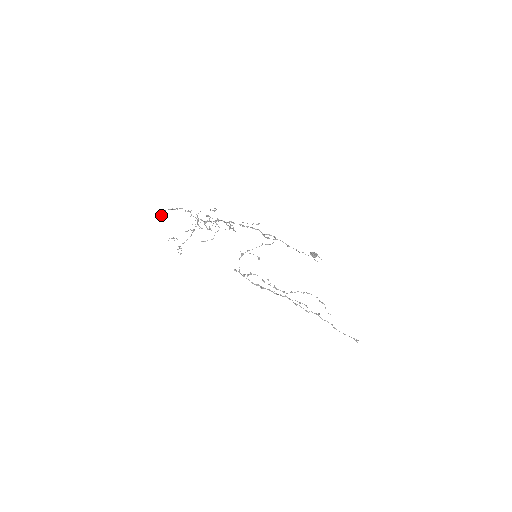
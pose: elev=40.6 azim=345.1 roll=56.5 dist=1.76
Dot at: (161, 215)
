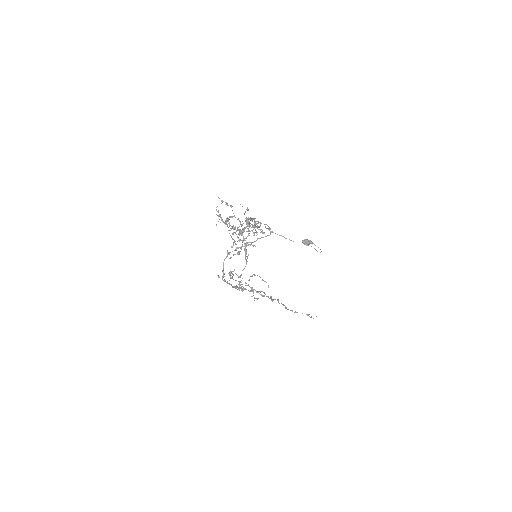
Dot at: occluded
